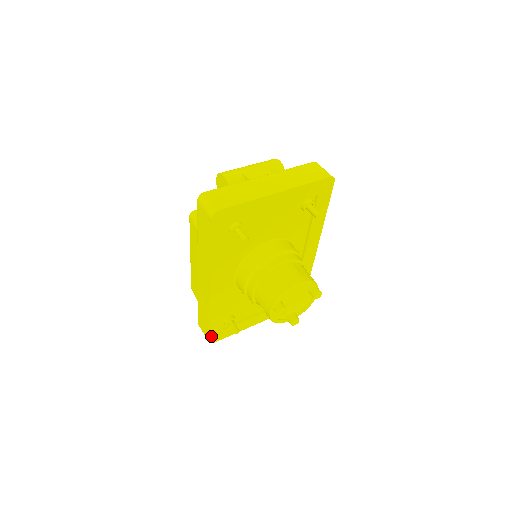
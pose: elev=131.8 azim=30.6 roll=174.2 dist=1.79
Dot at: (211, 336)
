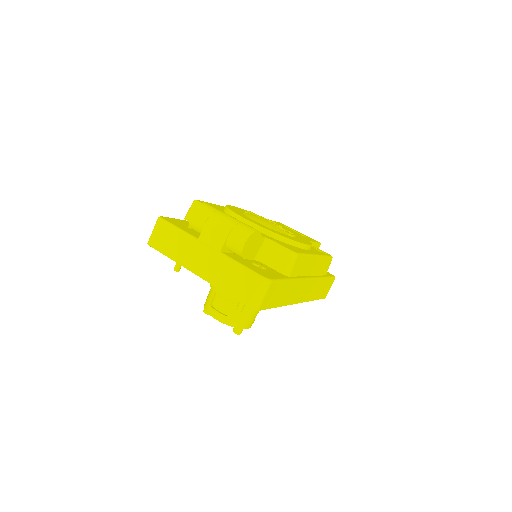
Dot at: occluded
